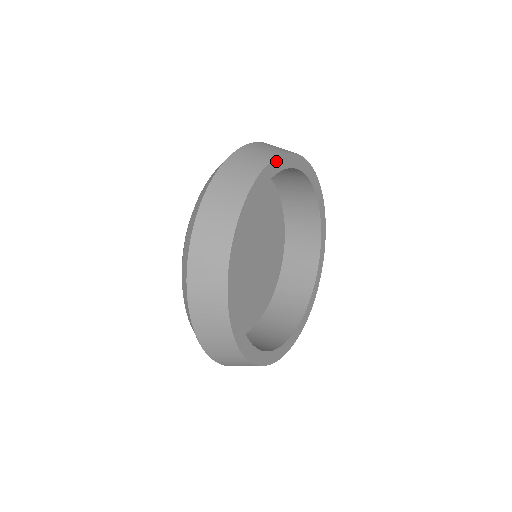
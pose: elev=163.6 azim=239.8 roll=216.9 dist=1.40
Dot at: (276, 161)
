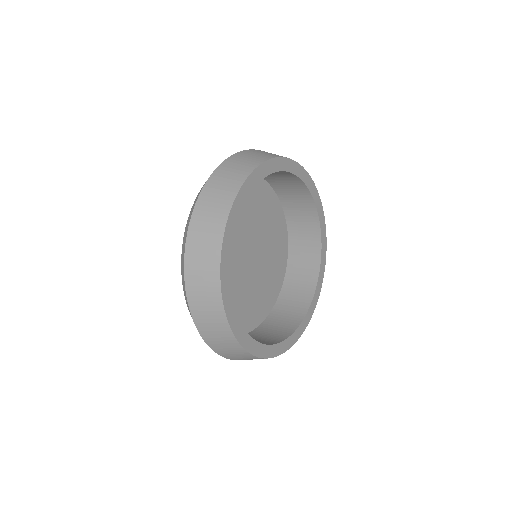
Dot at: (256, 171)
